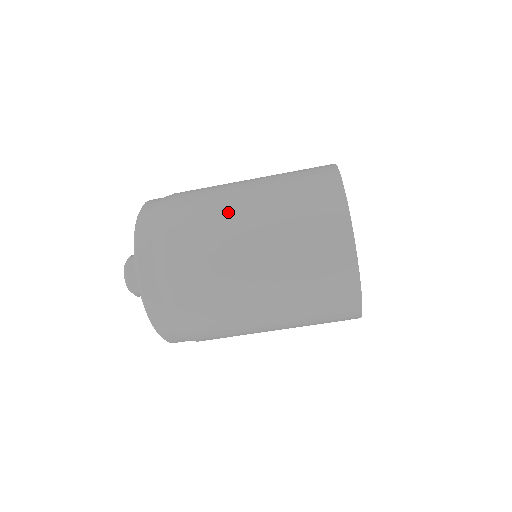
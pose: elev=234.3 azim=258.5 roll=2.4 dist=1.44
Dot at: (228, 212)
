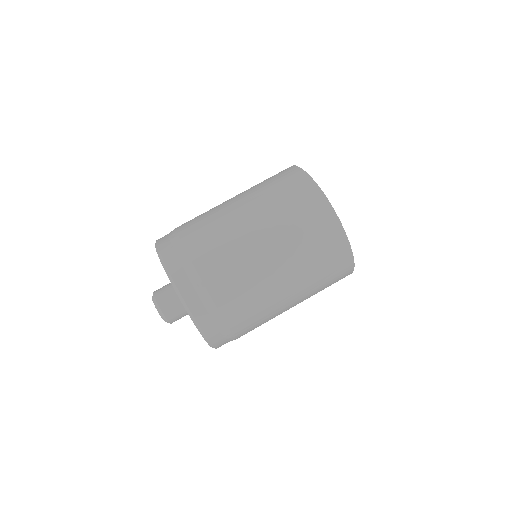
Dot at: (225, 211)
